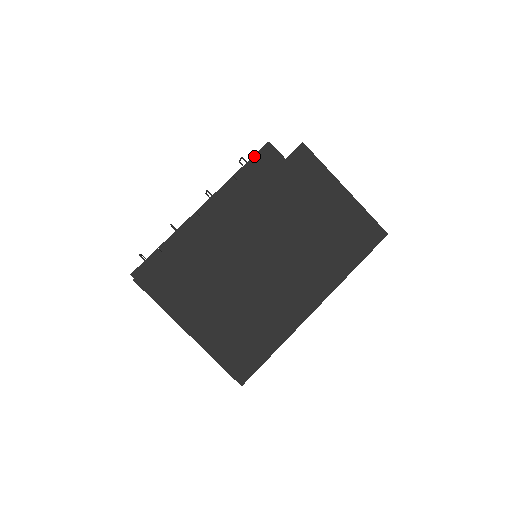
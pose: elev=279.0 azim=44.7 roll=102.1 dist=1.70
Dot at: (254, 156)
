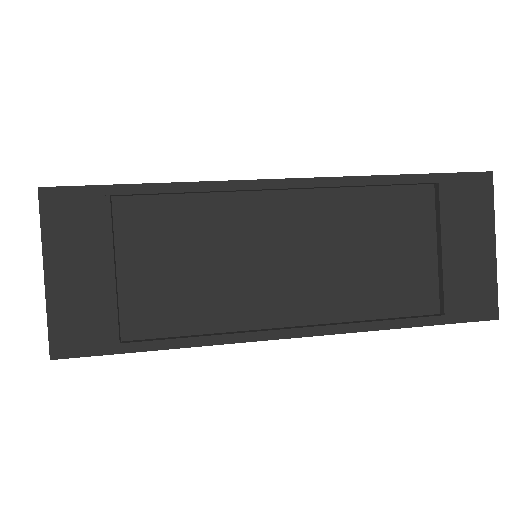
Dot at: occluded
